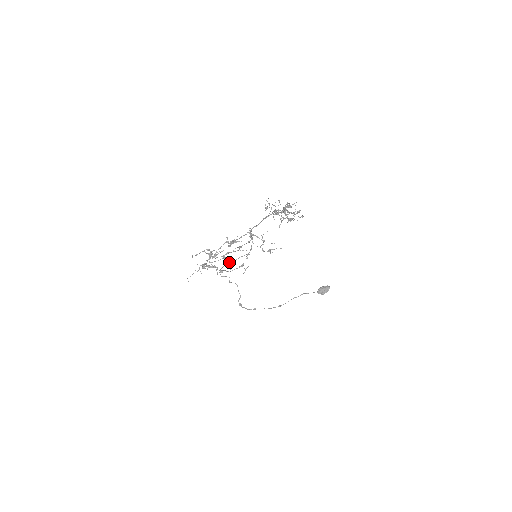
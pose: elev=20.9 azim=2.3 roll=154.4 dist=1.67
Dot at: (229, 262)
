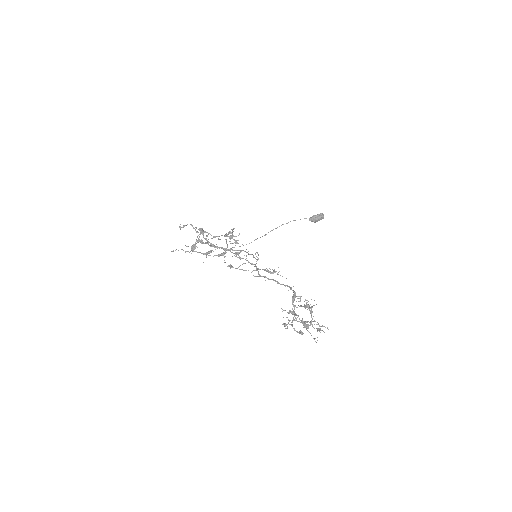
Dot at: (224, 257)
